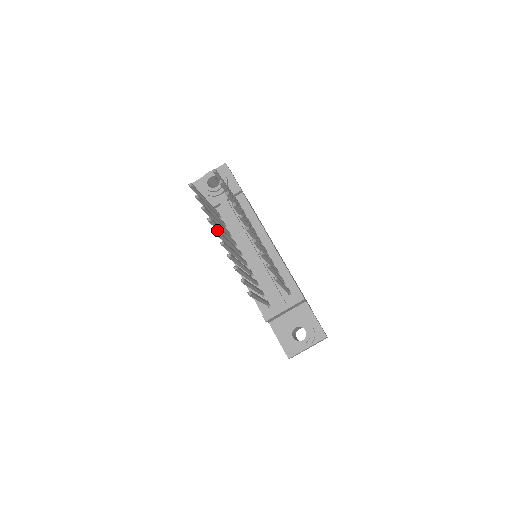
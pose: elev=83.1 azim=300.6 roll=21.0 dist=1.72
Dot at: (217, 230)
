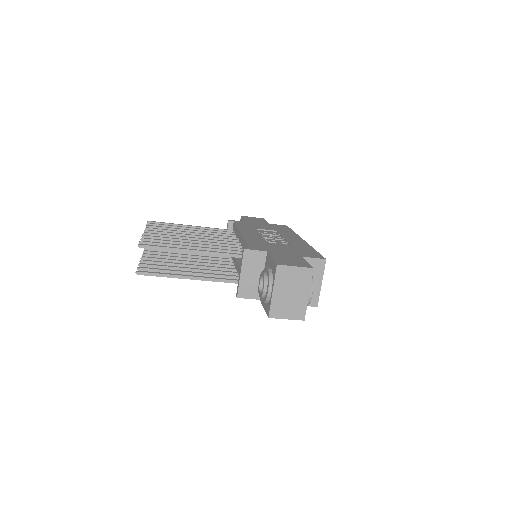
Dot at: (144, 254)
